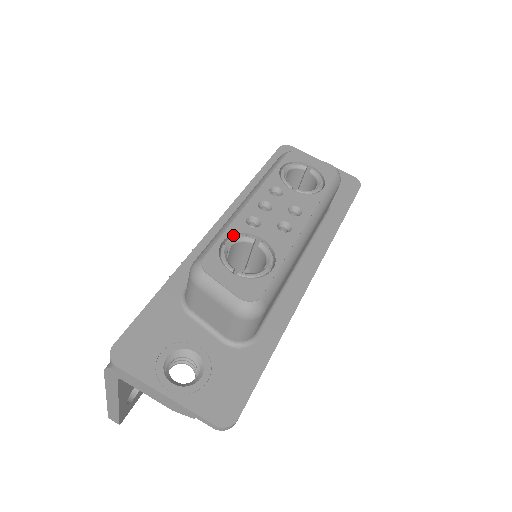
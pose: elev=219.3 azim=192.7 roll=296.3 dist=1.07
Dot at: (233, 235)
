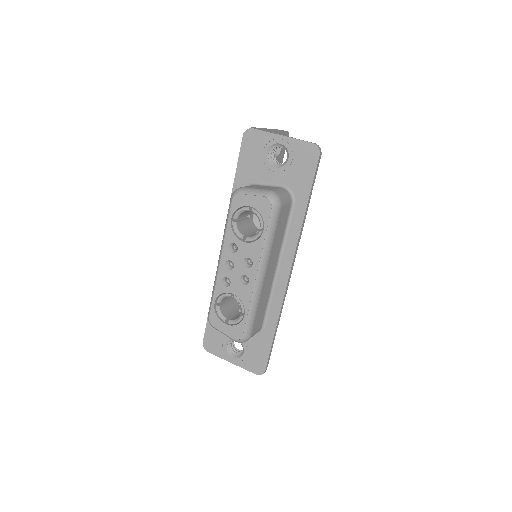
Dot at: (219, 295)
